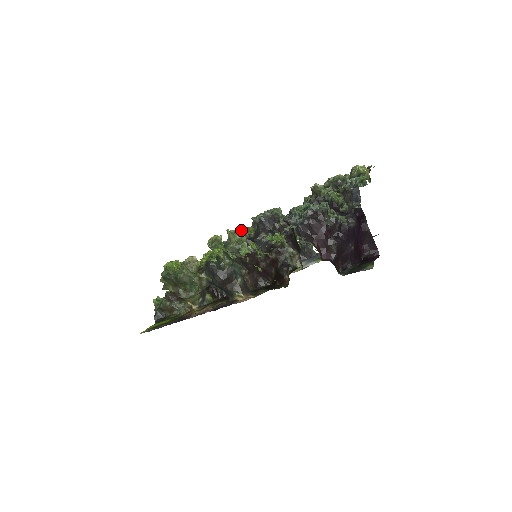
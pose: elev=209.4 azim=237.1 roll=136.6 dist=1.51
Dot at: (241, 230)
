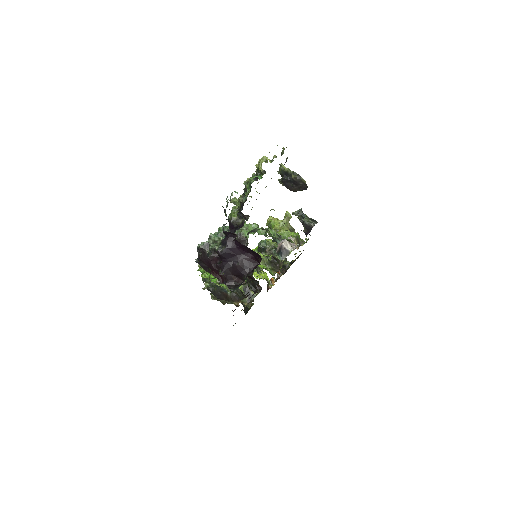
Dot at: occluded
